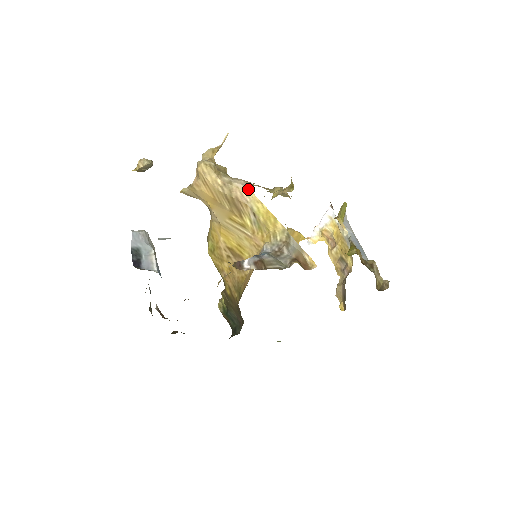
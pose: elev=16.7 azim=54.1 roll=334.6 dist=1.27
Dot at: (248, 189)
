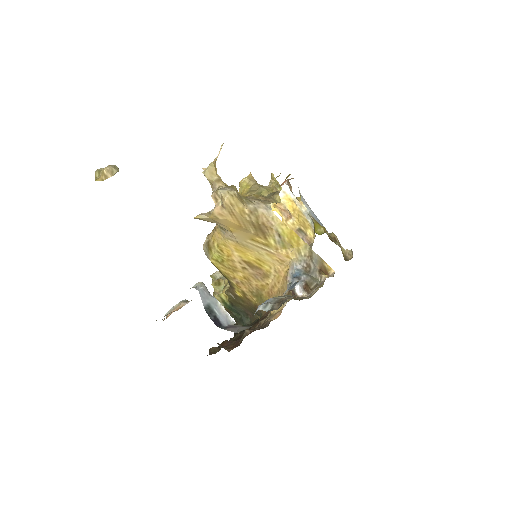
Dot at: (272, 213)
